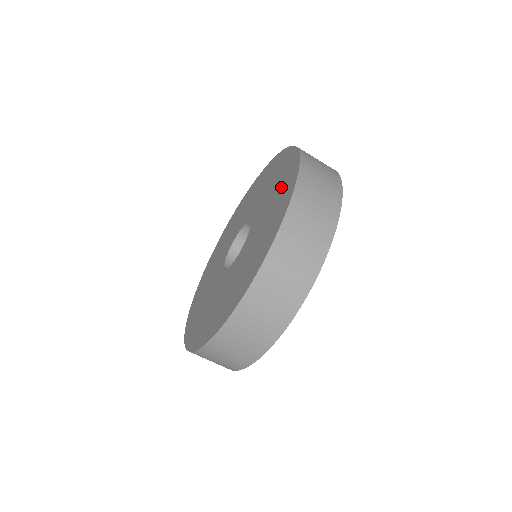
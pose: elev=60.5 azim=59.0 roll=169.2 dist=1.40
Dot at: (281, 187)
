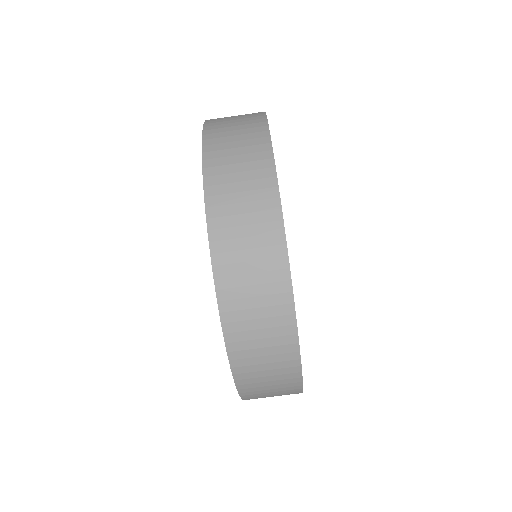
Dot at: occluded
